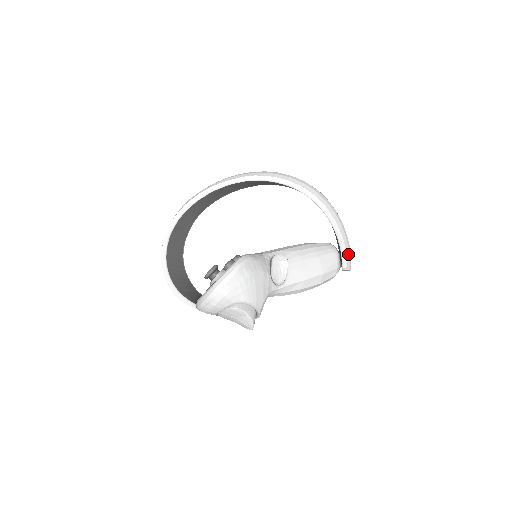
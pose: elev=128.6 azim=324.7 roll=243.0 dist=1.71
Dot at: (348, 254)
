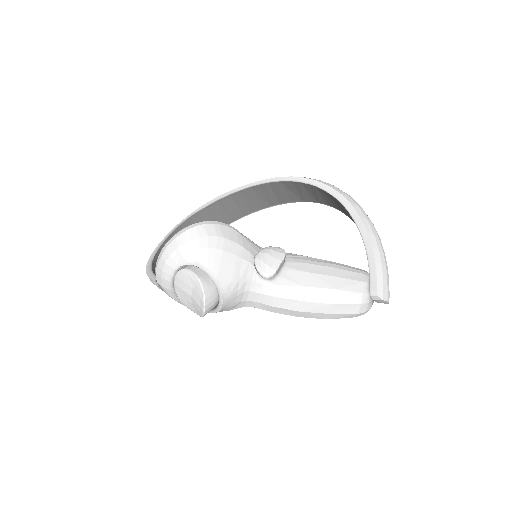
Dot at: (380, 273)
